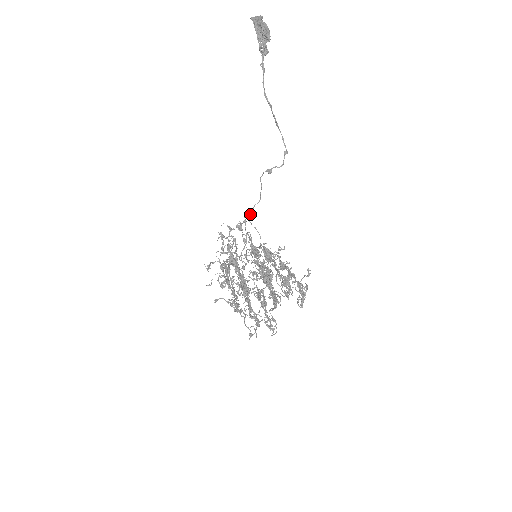
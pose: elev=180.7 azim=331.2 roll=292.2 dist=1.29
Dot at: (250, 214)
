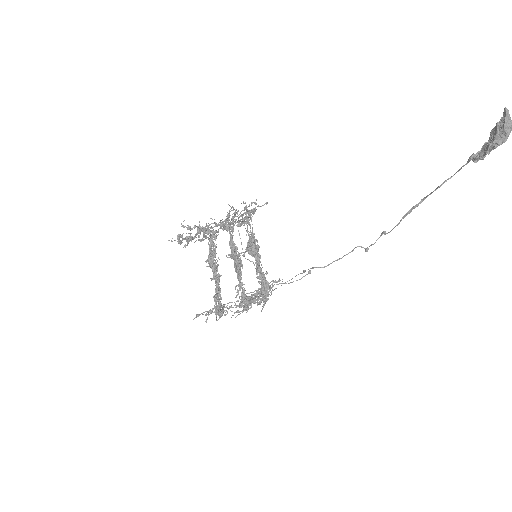
Dot at: (318, 267)
